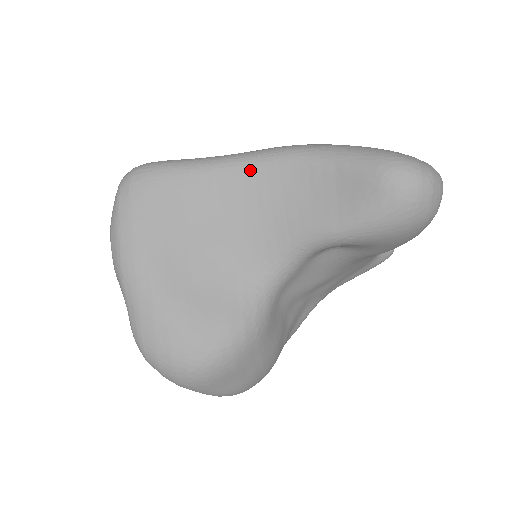
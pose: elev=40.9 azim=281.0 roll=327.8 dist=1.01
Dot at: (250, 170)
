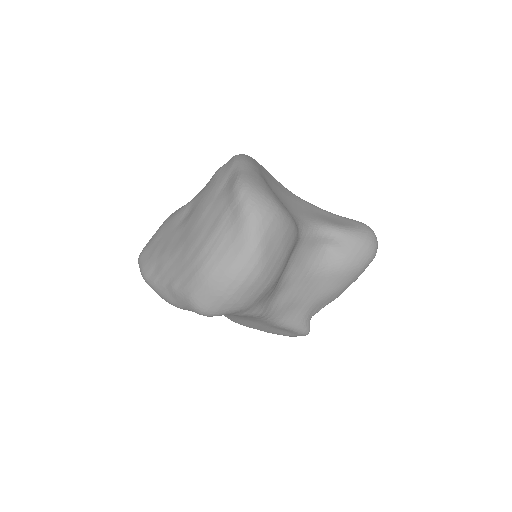
Dot at: (299, 198)
